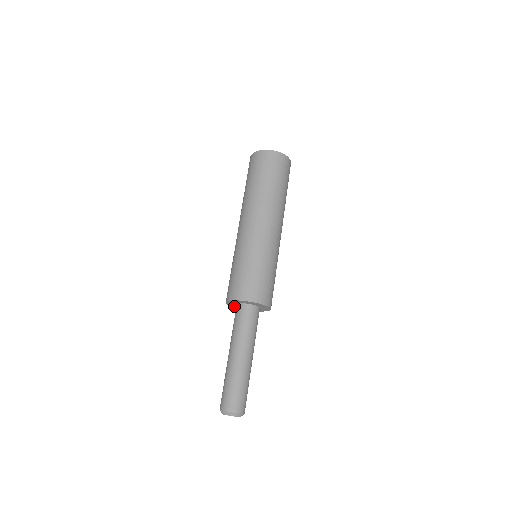
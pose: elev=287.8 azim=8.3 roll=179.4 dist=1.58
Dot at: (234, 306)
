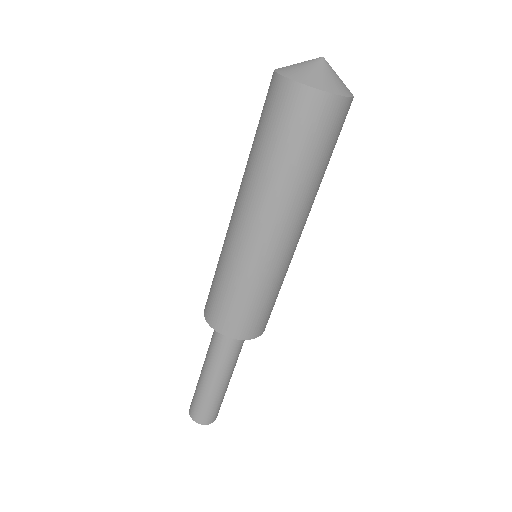
Dot at: occluded
